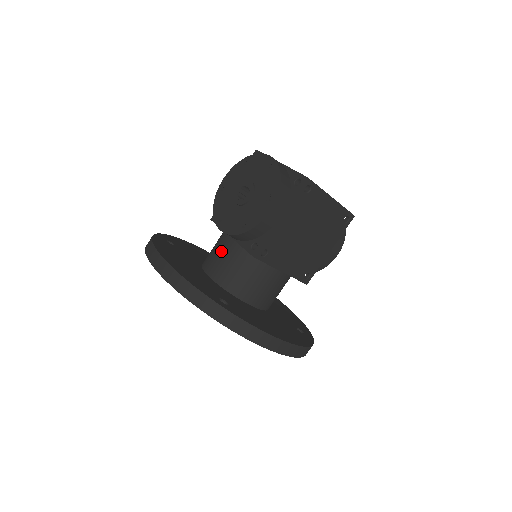
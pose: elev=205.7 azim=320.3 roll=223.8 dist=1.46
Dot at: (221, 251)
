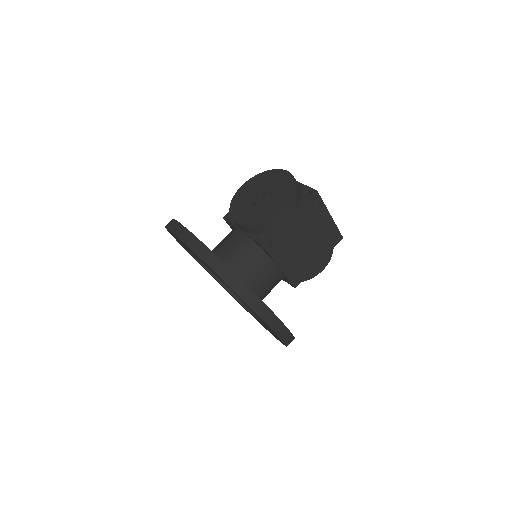
Dot at: (231, 241)
